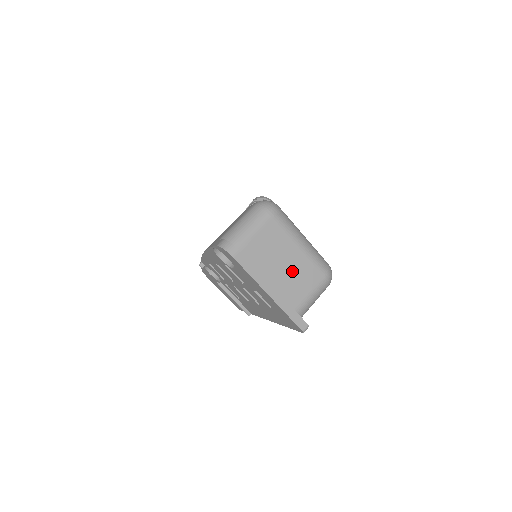
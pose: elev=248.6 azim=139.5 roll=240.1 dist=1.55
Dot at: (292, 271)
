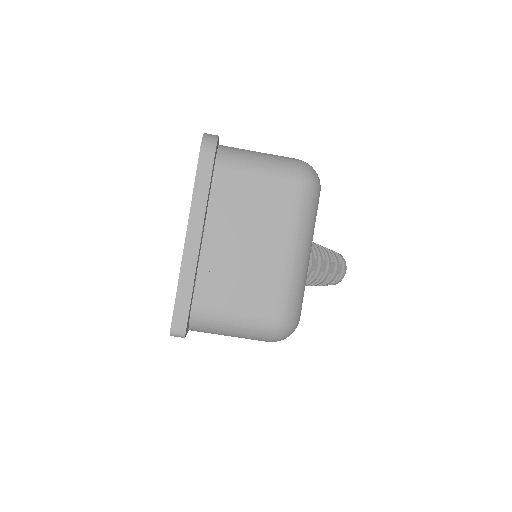
Dot at: (247, 262)
